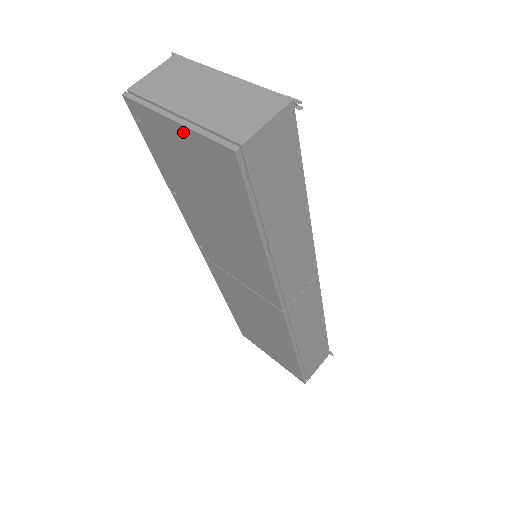
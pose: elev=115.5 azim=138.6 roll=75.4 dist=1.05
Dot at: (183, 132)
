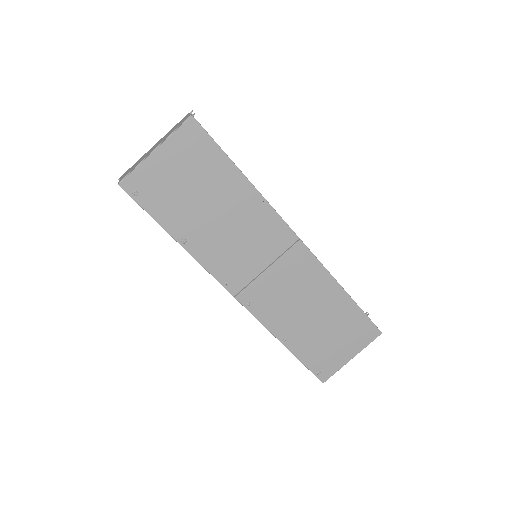
Dot at: (164, 151)
